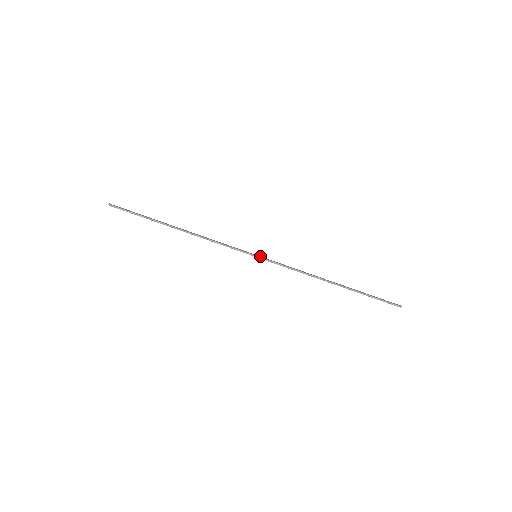
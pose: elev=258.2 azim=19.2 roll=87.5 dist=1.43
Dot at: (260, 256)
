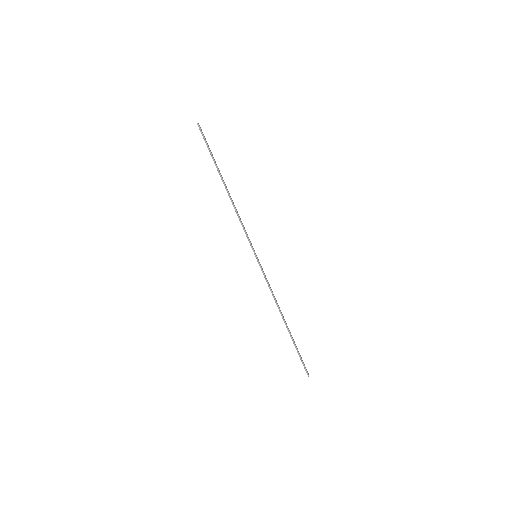
Dot at: occluded
